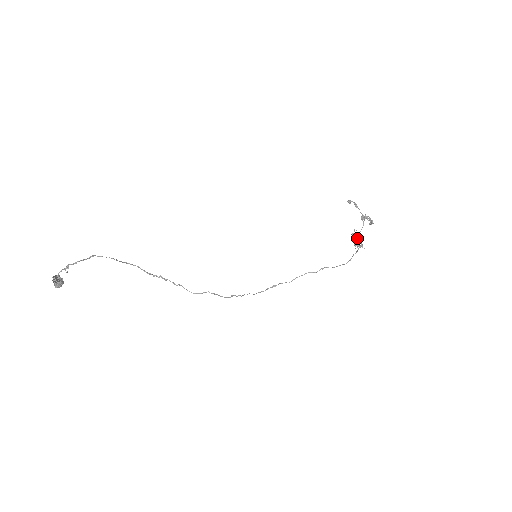
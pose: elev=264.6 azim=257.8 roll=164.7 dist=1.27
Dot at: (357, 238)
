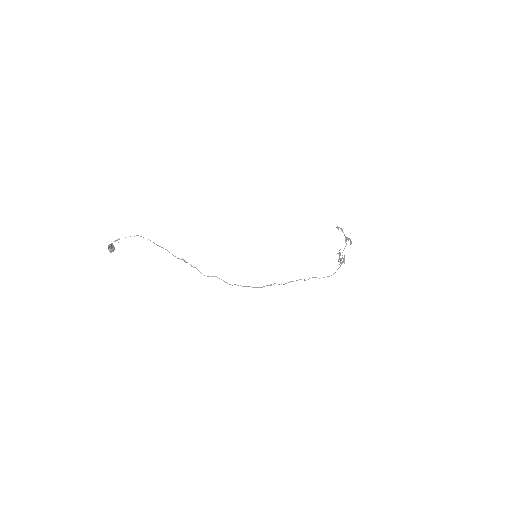
Dot at: (340, 255)
